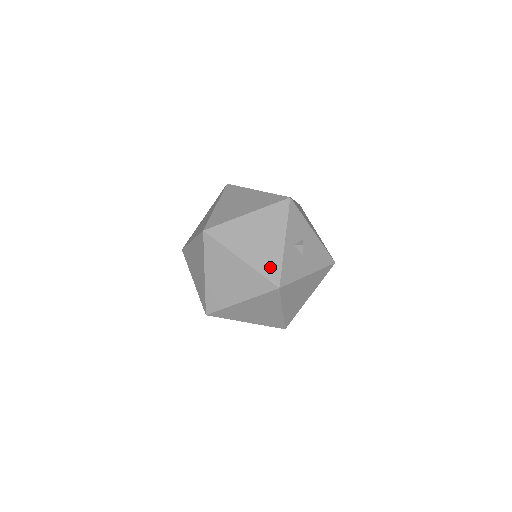
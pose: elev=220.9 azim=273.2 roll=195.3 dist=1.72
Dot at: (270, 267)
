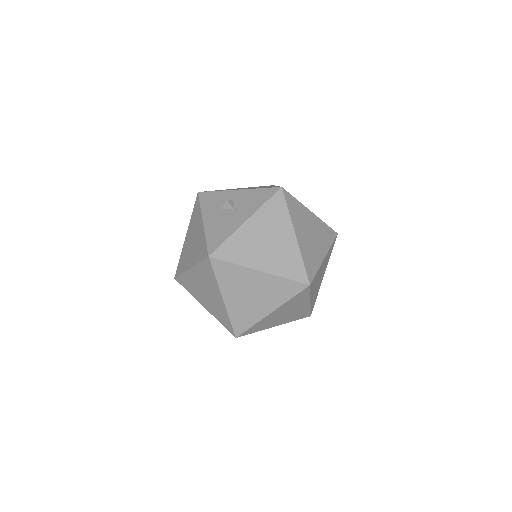
Dot at: occluded
